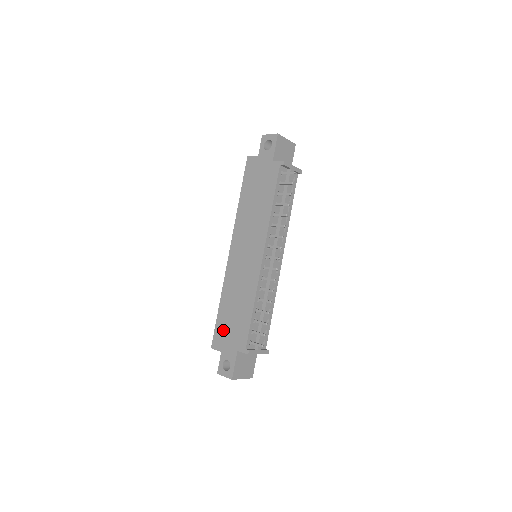
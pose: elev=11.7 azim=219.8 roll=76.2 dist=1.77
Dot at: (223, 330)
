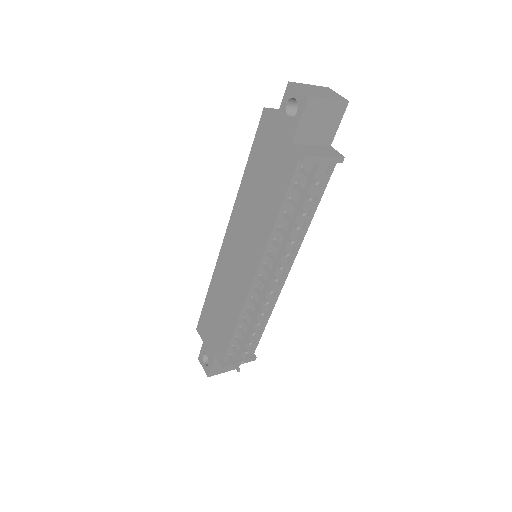
Dot at: (207, 323)
